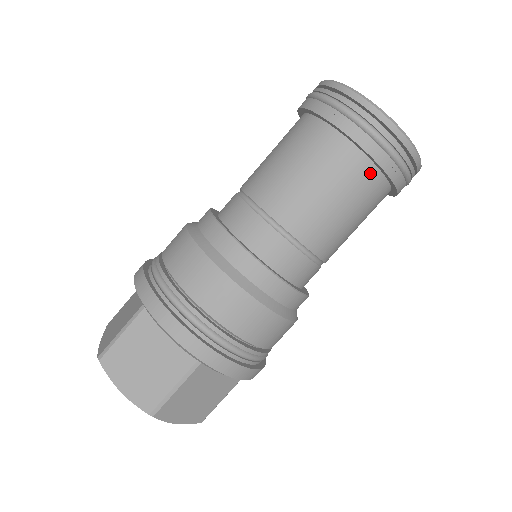
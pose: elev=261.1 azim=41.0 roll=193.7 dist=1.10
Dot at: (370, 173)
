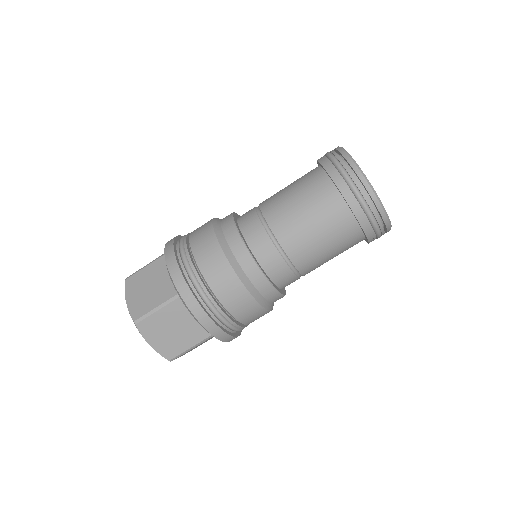
Dot at: (340, 205)
